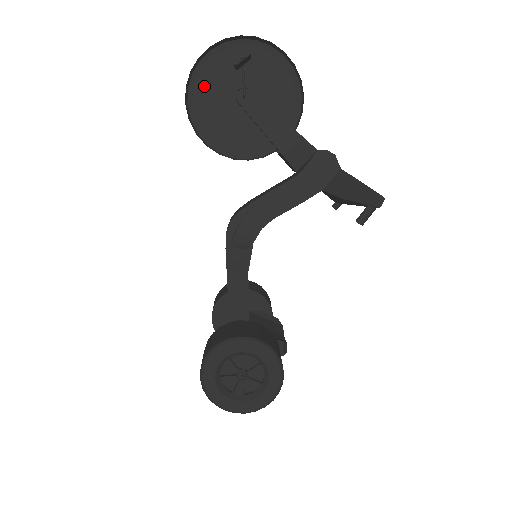
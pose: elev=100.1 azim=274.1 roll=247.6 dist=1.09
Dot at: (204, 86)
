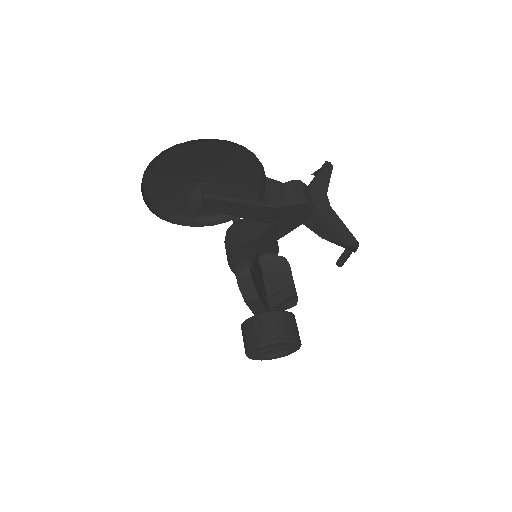
Dot at: (158, 184)
